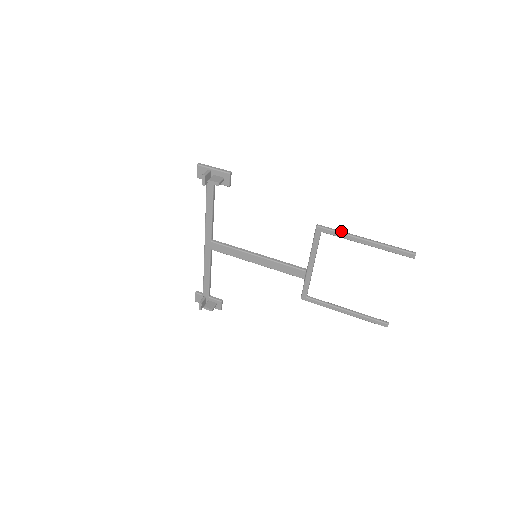
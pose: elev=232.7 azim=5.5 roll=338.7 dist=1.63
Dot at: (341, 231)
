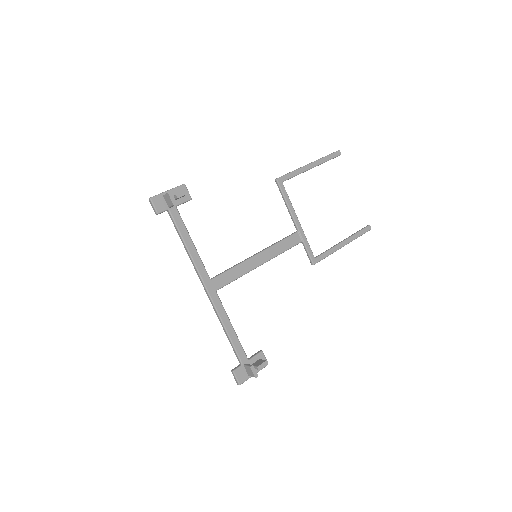
Dot at: (292, 171)
